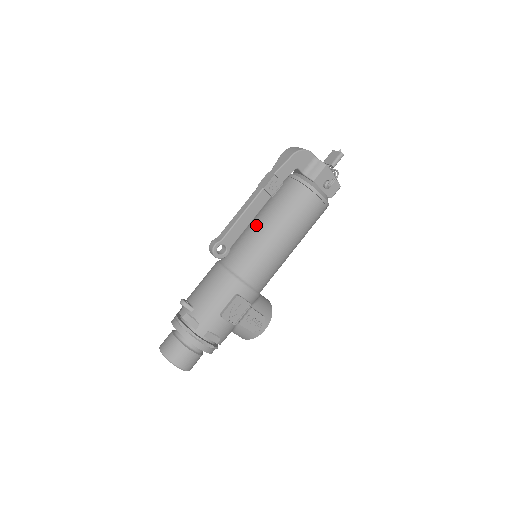
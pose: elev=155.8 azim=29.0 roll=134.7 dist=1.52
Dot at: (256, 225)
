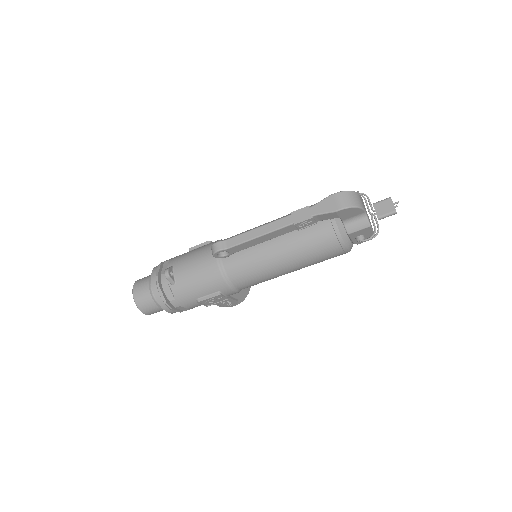
Dot at: (269, 243)
